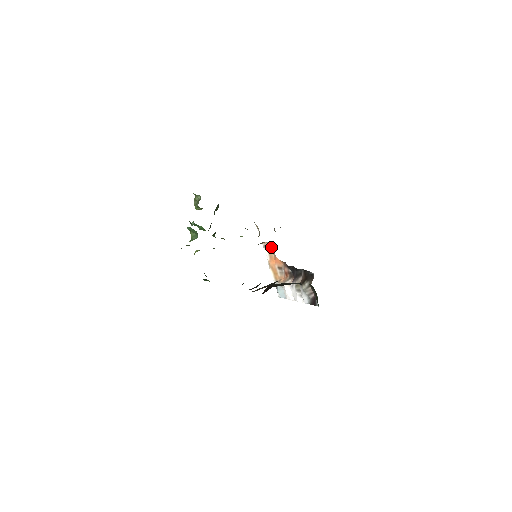
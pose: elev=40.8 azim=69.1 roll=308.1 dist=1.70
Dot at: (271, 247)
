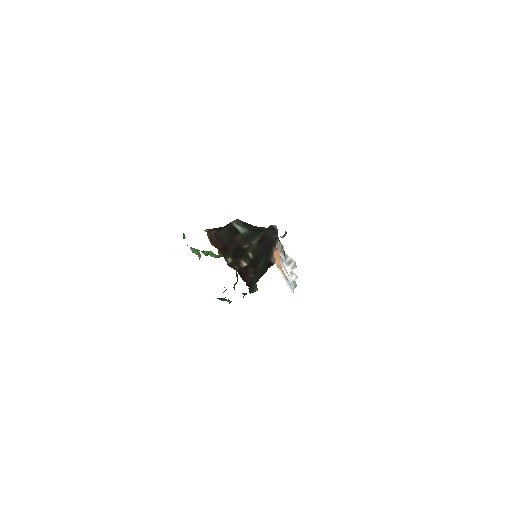
Dot at: occluded
